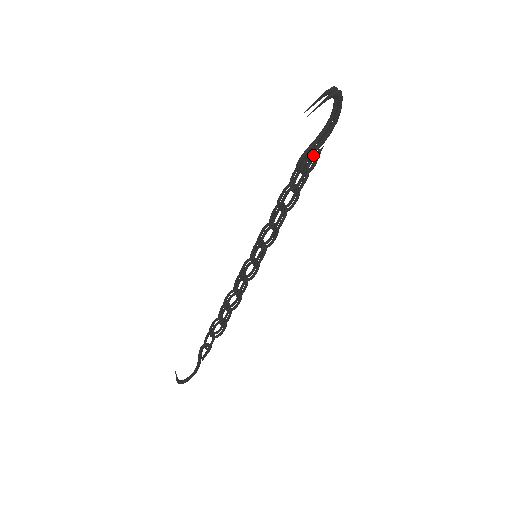
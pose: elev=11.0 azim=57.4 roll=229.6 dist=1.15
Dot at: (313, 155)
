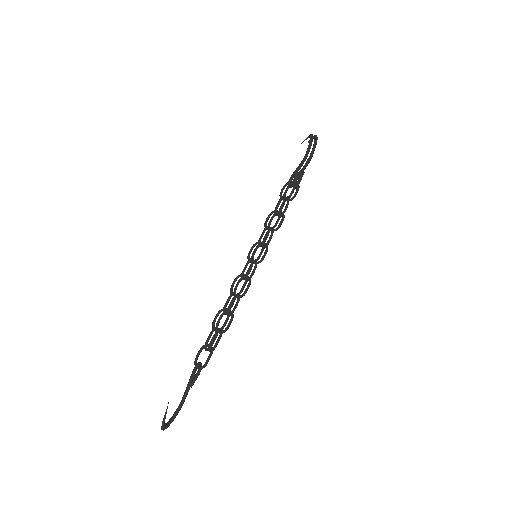
Dot at: occluded
